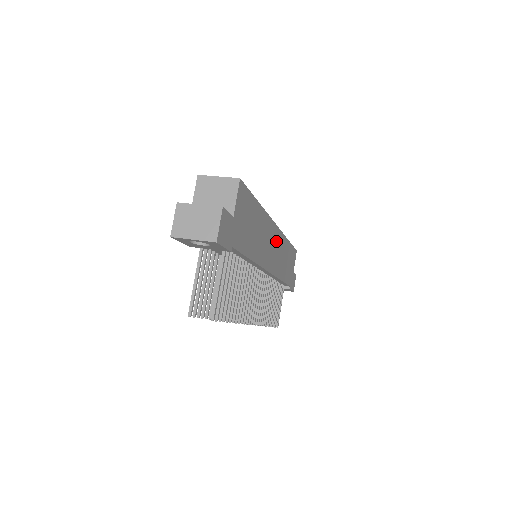
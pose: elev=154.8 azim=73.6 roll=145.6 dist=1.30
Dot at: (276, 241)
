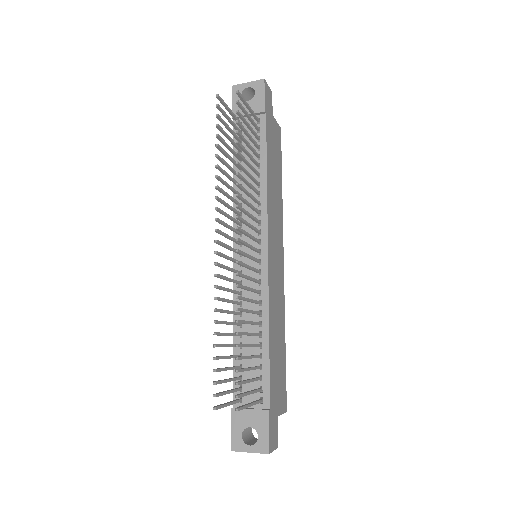
Dot at: (279, 269)
